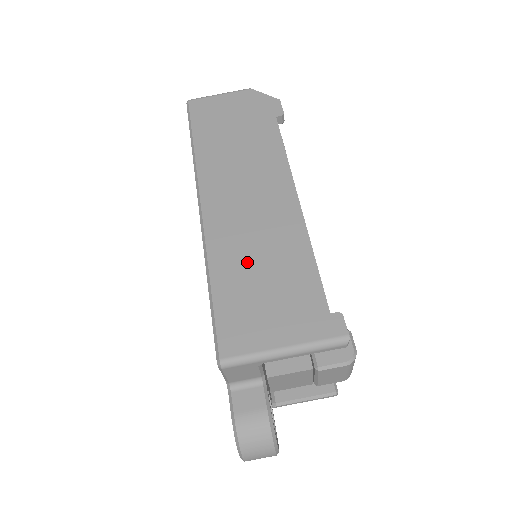
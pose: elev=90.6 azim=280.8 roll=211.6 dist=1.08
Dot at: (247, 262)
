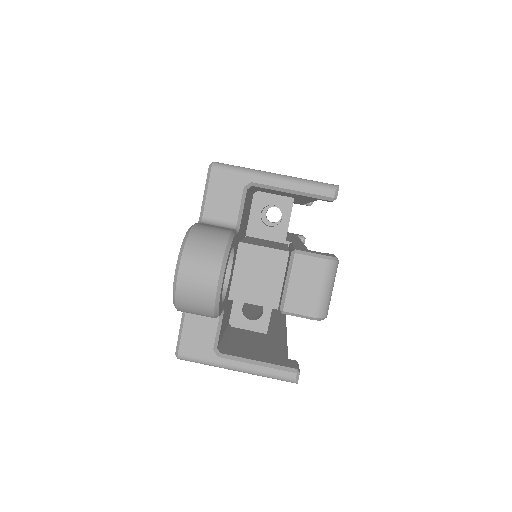
Dot at: occluded
